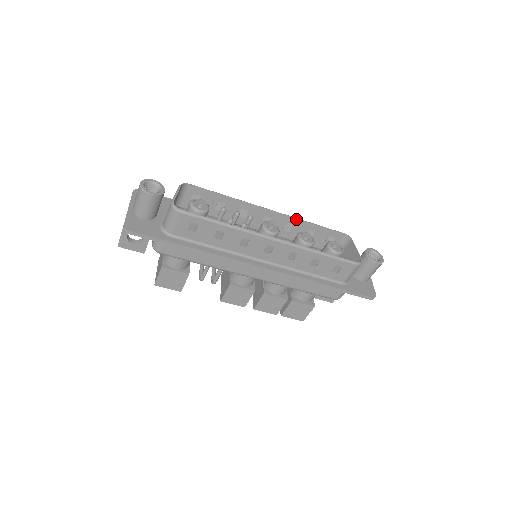
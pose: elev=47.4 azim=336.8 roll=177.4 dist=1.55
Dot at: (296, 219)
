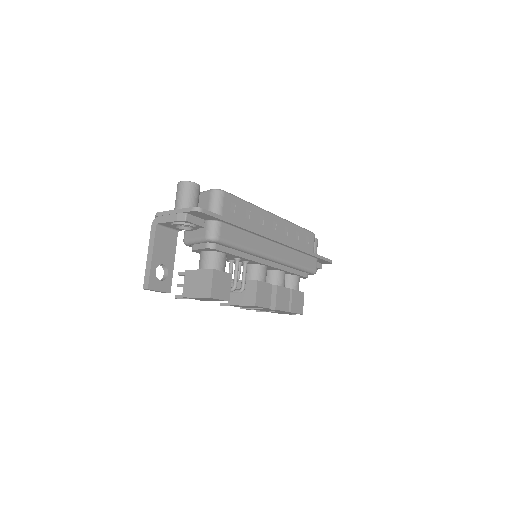
Dot at: occluded
